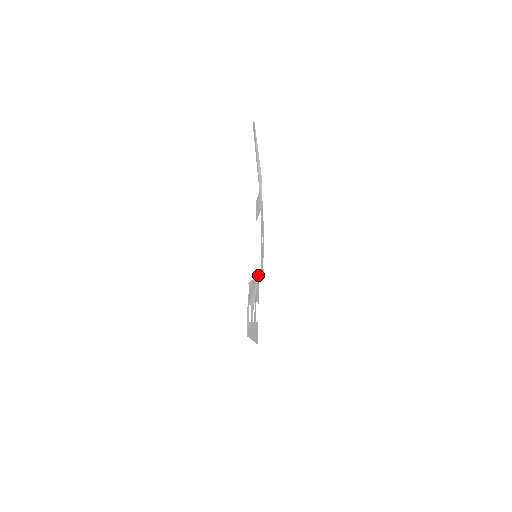
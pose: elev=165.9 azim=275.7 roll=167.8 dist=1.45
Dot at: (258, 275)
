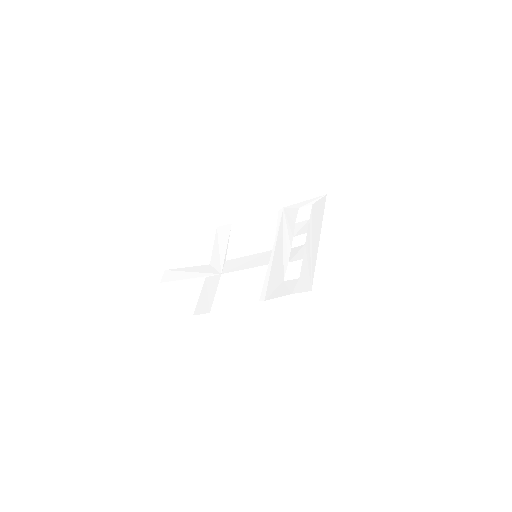
Dot at: (283, 211)
